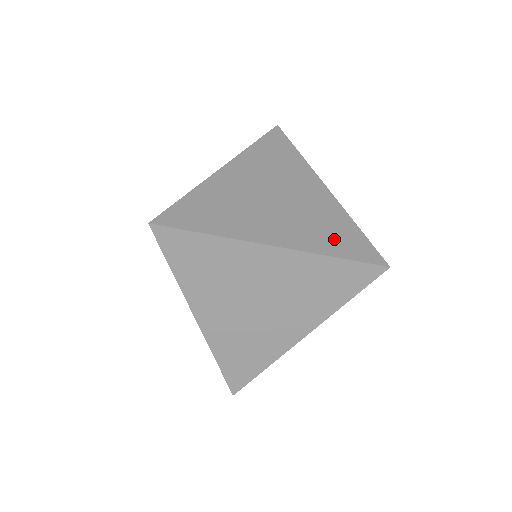
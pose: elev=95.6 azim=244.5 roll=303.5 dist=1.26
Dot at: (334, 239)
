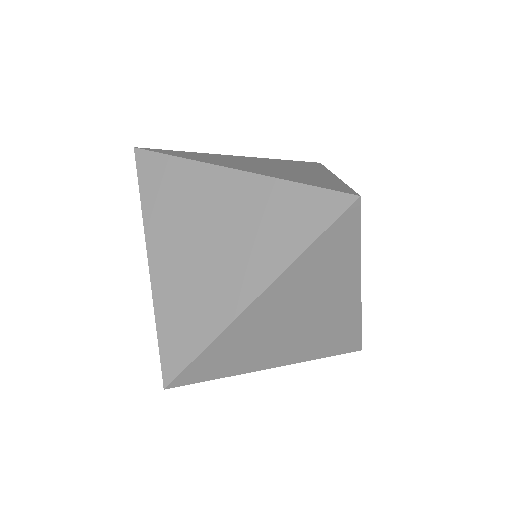
Dot at: (289, 227)
